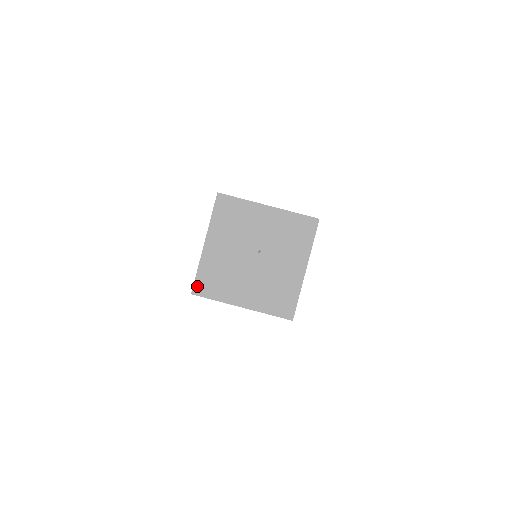
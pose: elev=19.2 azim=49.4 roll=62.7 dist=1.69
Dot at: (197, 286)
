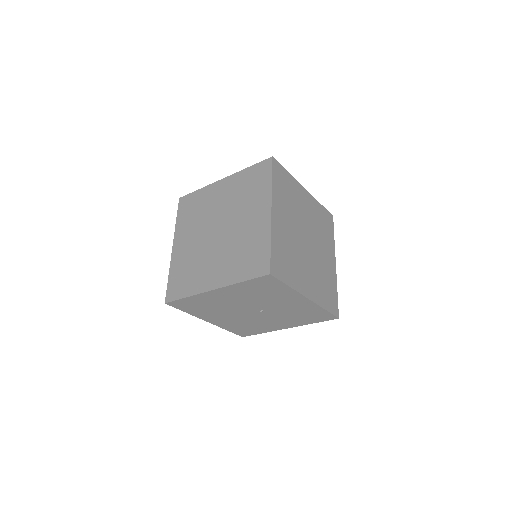
Dot at: (176, 303)
